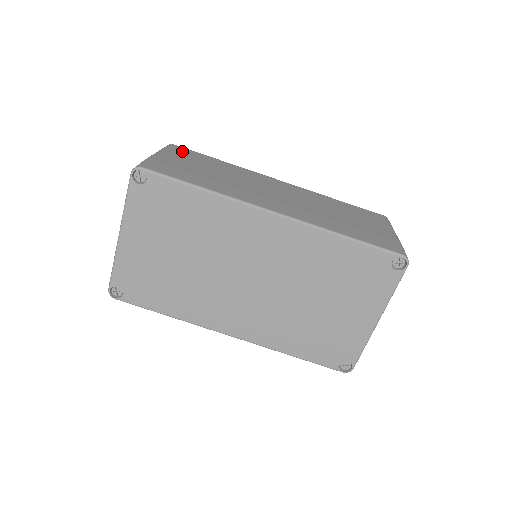
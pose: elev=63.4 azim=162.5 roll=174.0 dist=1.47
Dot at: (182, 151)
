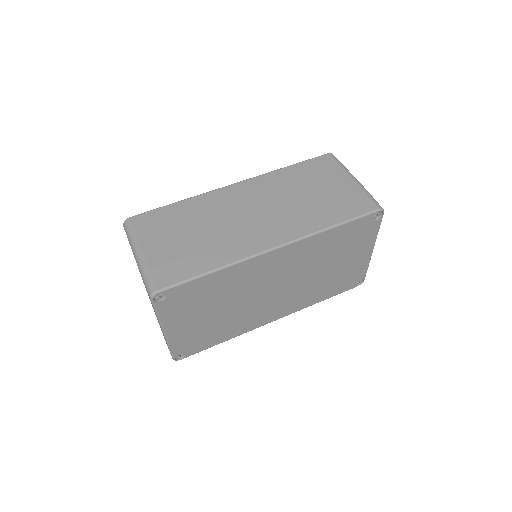
Dot at: (146, 223)
